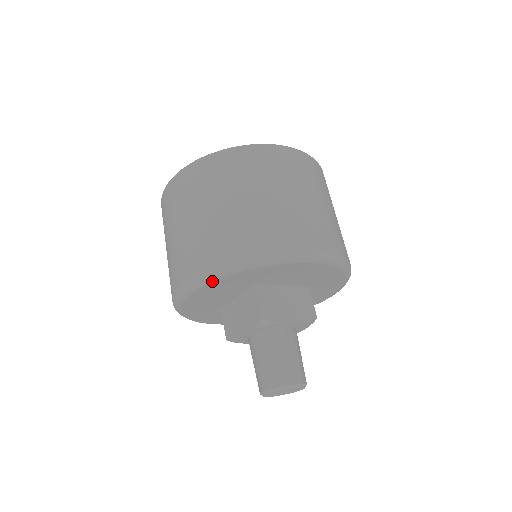
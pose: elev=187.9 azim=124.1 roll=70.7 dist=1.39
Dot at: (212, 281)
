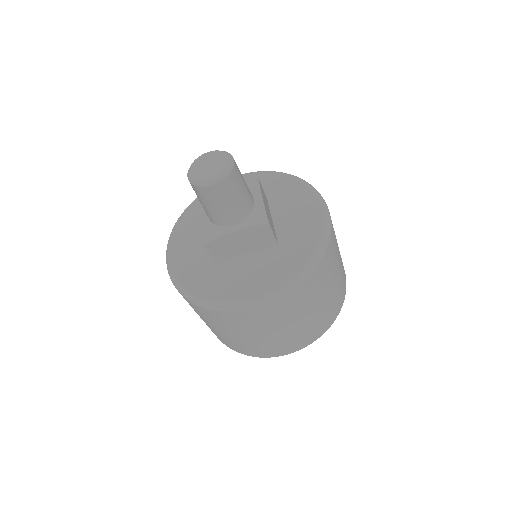
Dot at: (174, 230)
